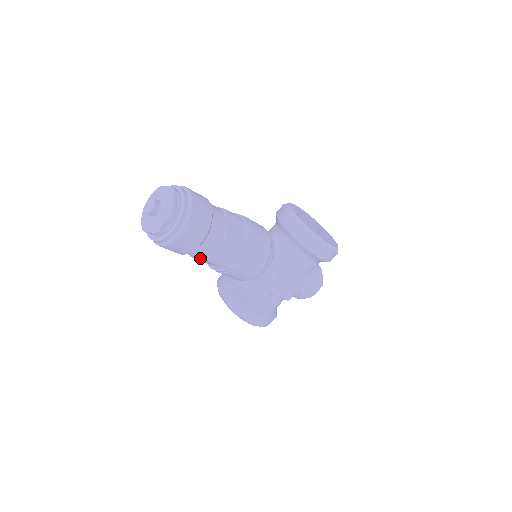
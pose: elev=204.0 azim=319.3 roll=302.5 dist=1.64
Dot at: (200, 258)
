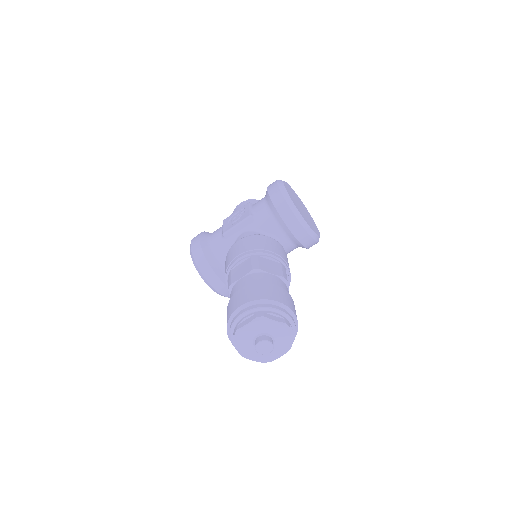
Dot at: occluded
